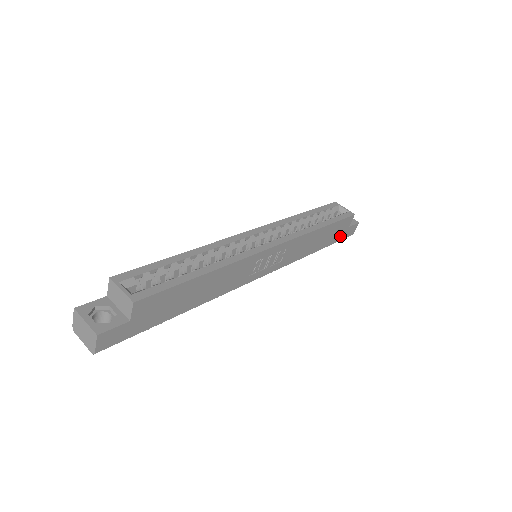
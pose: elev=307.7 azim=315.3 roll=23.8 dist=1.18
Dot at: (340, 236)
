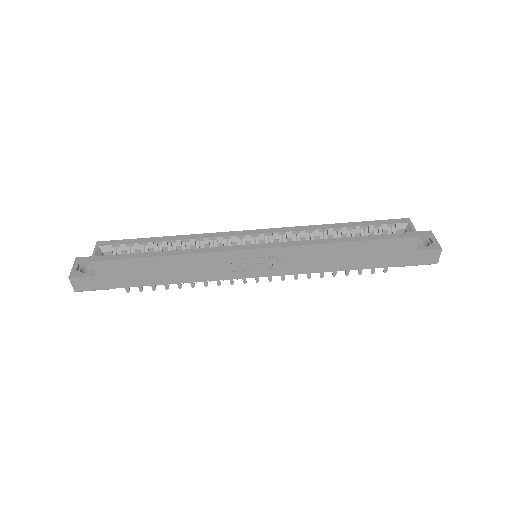
Dot at: (402, 260)
